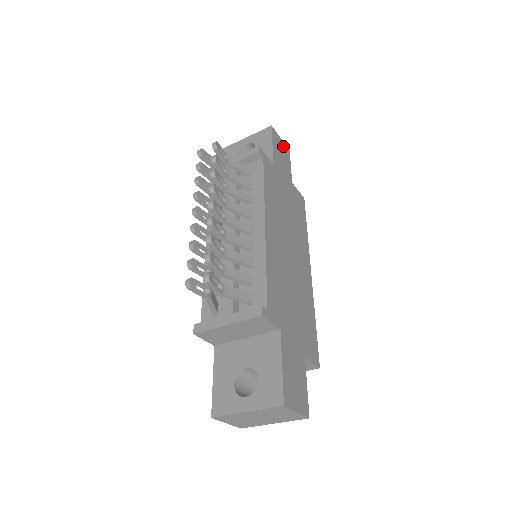
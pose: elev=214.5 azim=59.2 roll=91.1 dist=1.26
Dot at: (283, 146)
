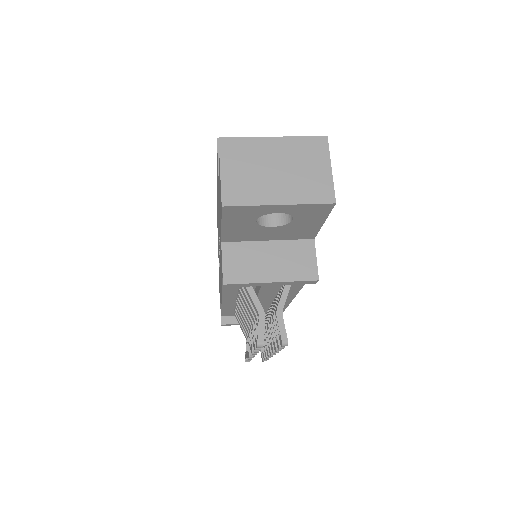
Dot at: occluded
